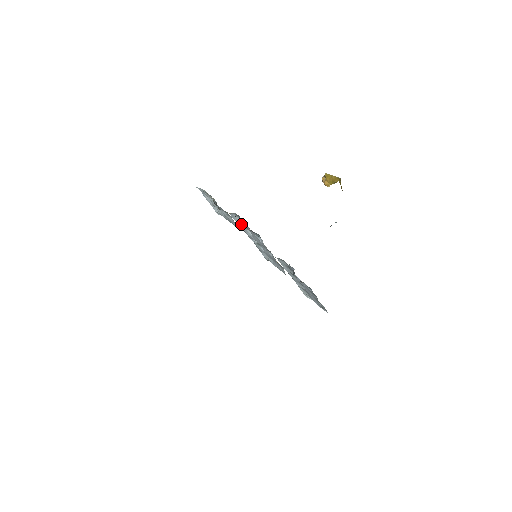
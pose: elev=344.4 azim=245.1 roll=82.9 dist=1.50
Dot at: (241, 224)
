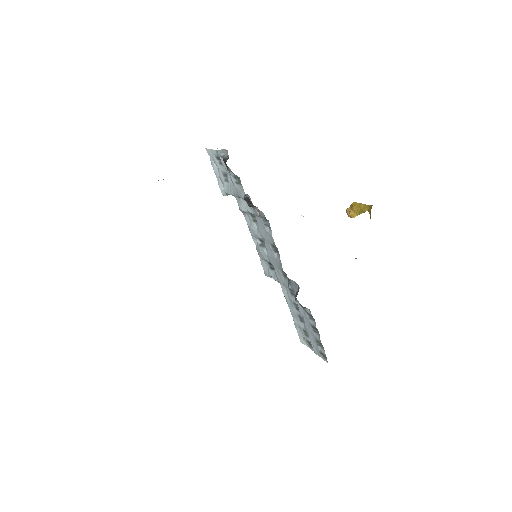
Dot at: (247, 214)
